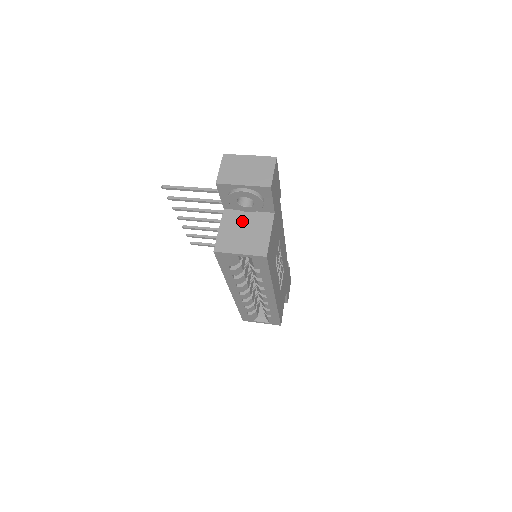
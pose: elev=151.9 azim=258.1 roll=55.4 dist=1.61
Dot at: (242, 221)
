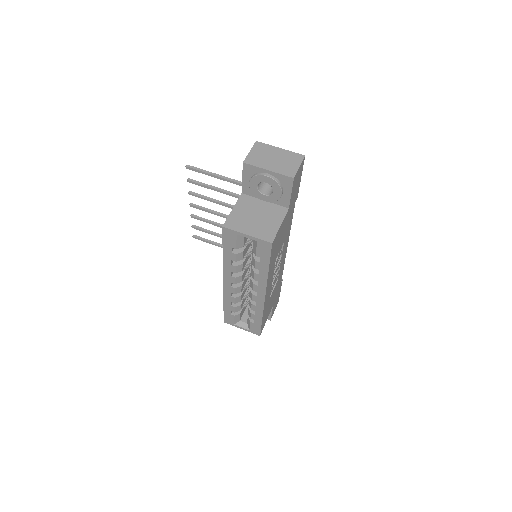
Dot at: (256, 208)
